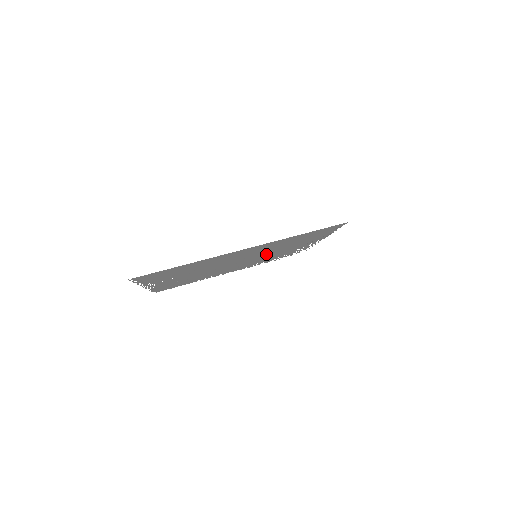
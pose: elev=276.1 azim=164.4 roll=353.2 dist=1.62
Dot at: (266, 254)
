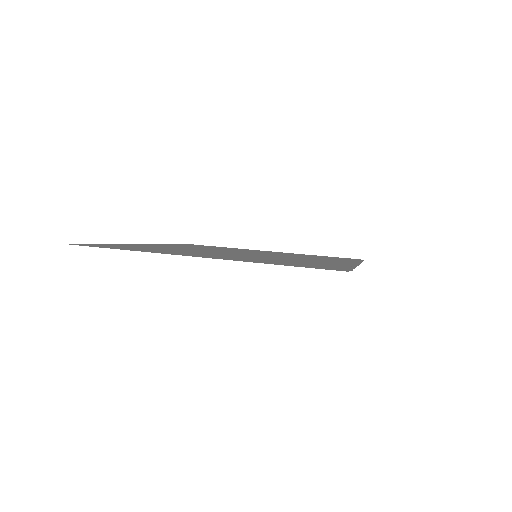
Dot at: occluded
